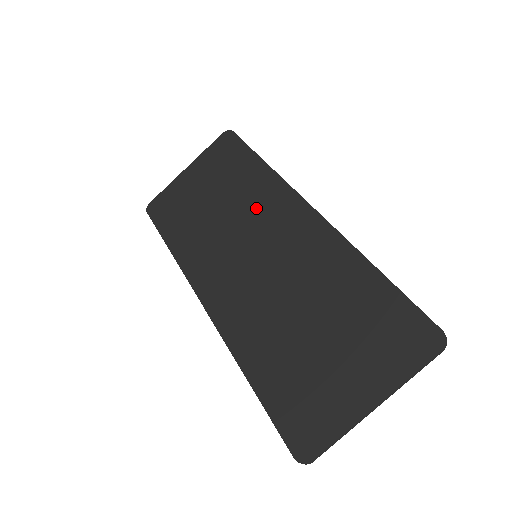
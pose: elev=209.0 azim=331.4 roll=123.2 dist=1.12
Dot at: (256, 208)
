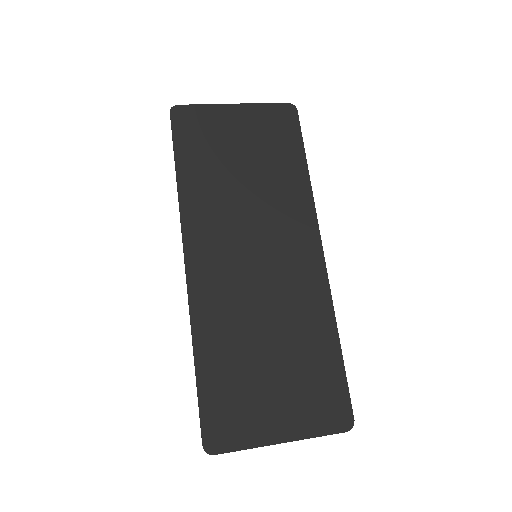
Dot at: (279, 211)
